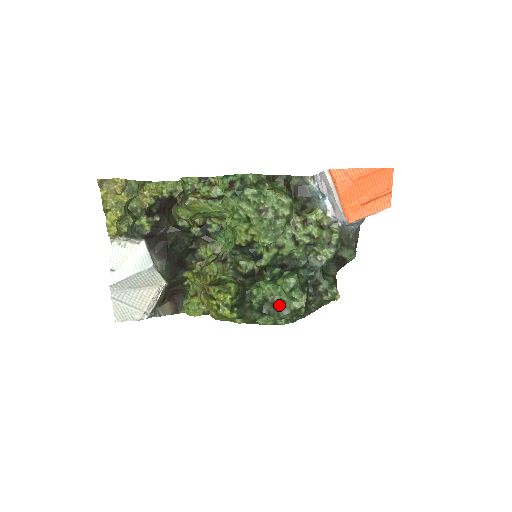
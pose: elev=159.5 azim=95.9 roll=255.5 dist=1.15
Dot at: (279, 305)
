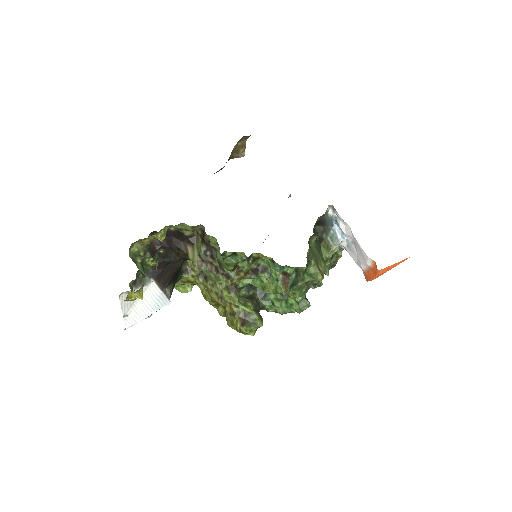
Dot at: occluded
